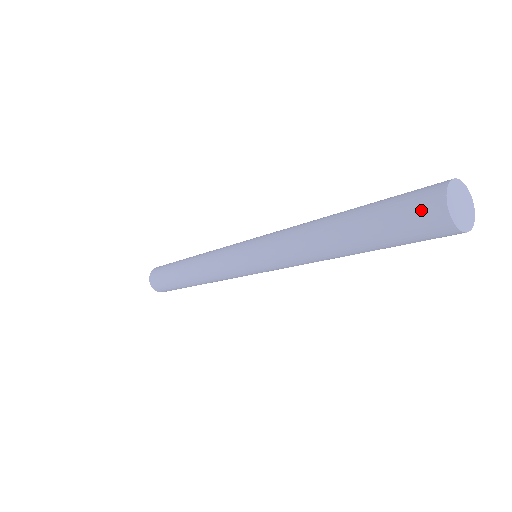
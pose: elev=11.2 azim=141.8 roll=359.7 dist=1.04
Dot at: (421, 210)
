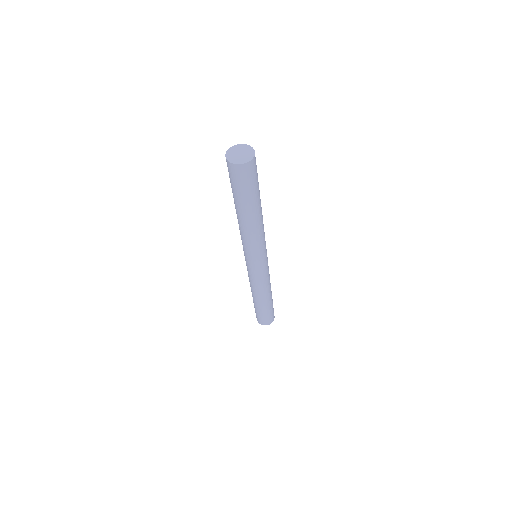
Dot at: (230, 172)
